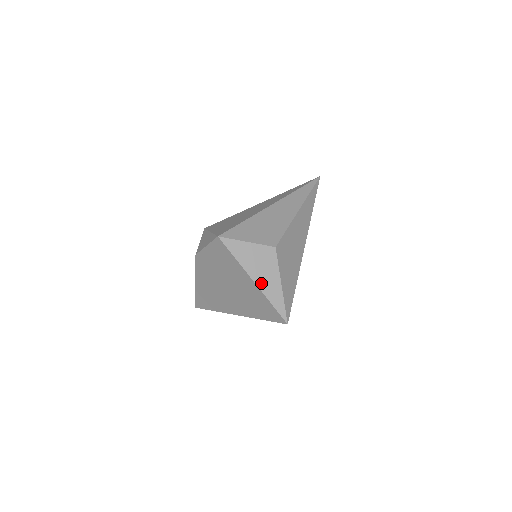
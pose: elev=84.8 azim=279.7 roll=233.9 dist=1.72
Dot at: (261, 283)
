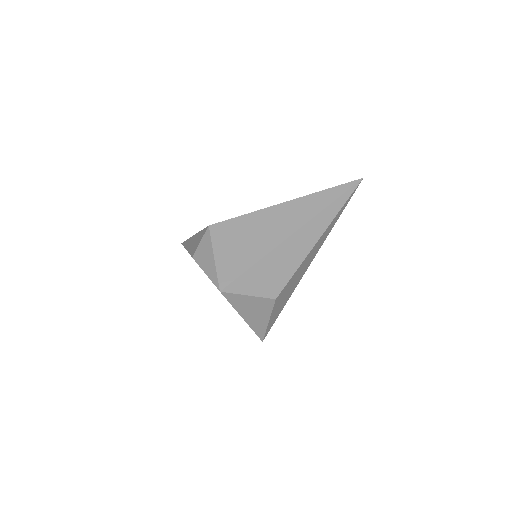
Dot at: (250, 320)
